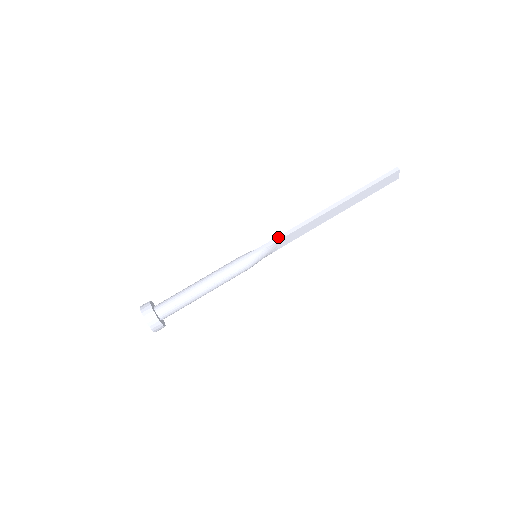
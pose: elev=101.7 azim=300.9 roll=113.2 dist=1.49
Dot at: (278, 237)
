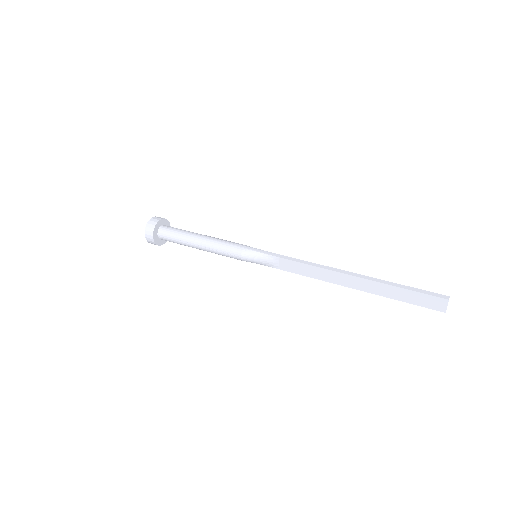
Dot at: (283, 256)
